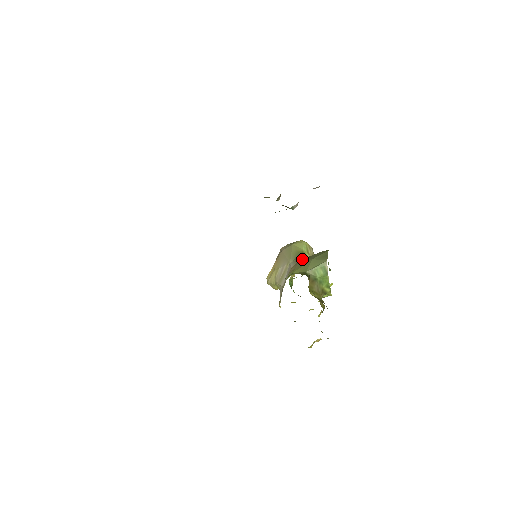
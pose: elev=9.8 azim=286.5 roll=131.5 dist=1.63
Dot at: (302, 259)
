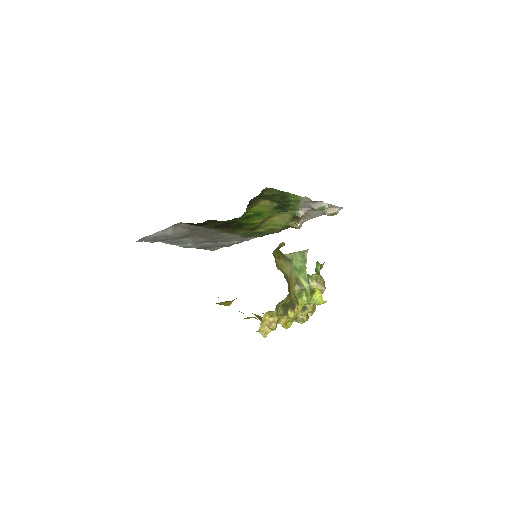
Dot at: occluded
